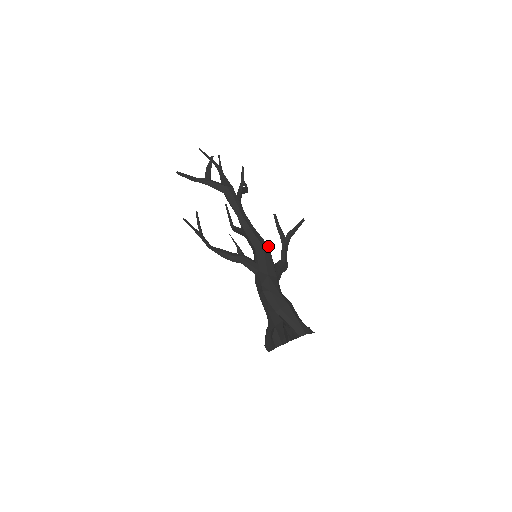
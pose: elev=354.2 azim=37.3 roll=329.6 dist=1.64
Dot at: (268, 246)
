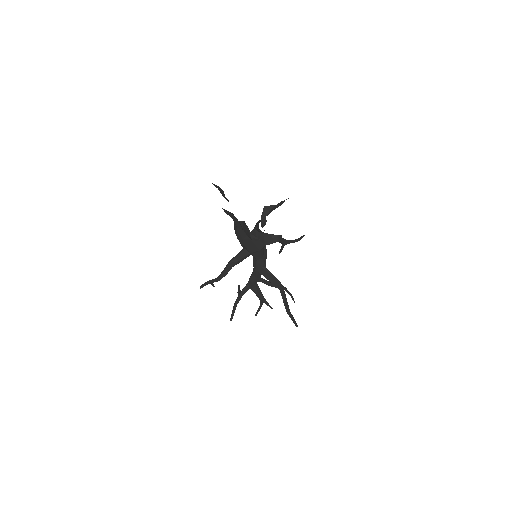
Dot at: occluded
